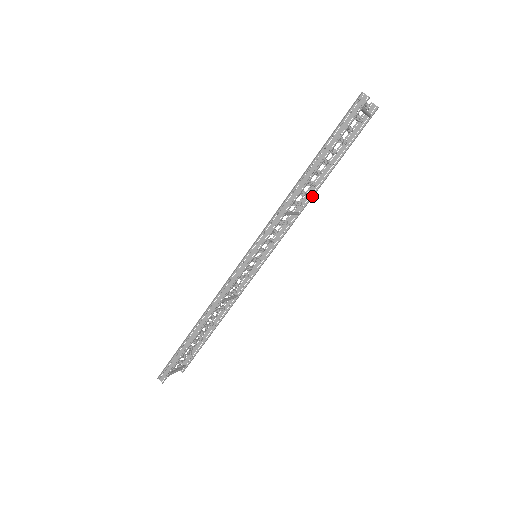
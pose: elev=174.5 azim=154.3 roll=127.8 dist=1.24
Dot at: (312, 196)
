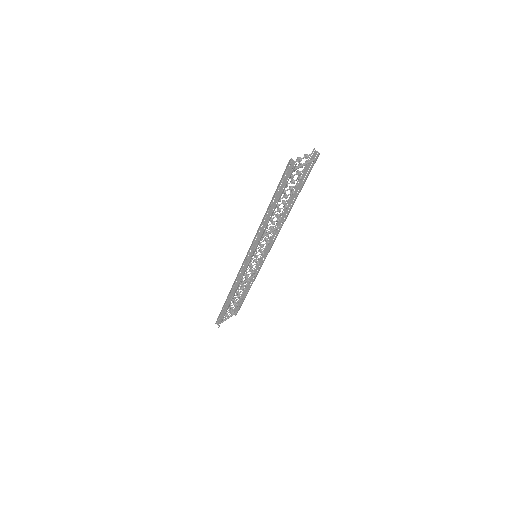
Dot at: (287, 215)
